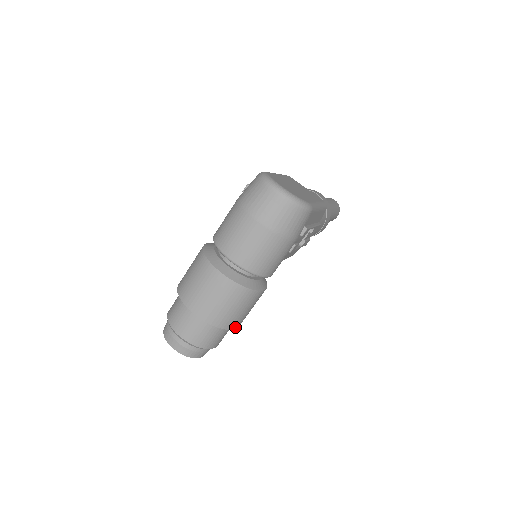
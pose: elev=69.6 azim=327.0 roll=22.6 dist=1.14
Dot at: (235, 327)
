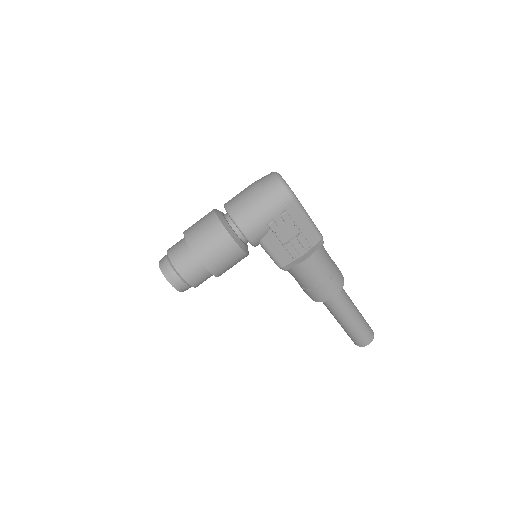
Dot at: (205, 264)
